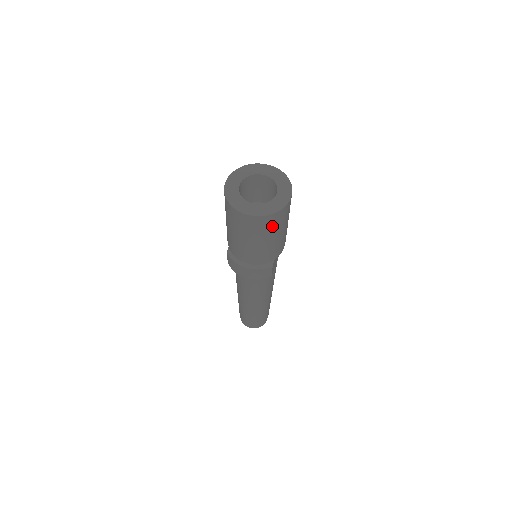
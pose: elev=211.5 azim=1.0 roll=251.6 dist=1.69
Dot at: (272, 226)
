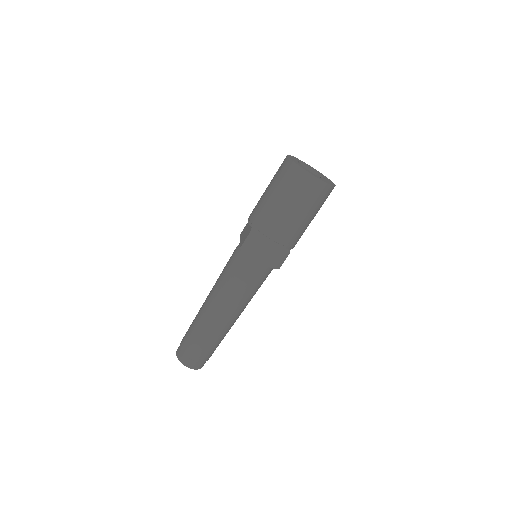
Dot at: (321, 200)
